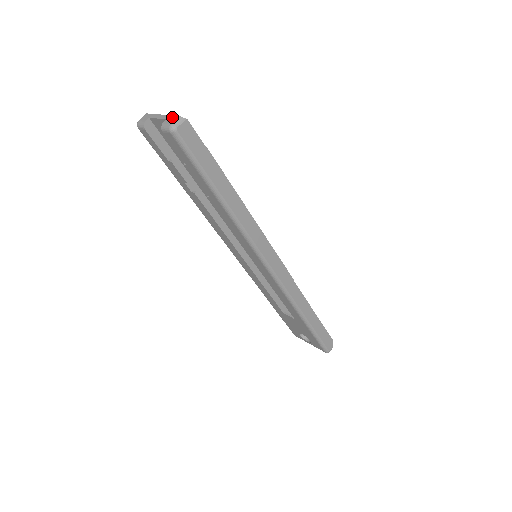
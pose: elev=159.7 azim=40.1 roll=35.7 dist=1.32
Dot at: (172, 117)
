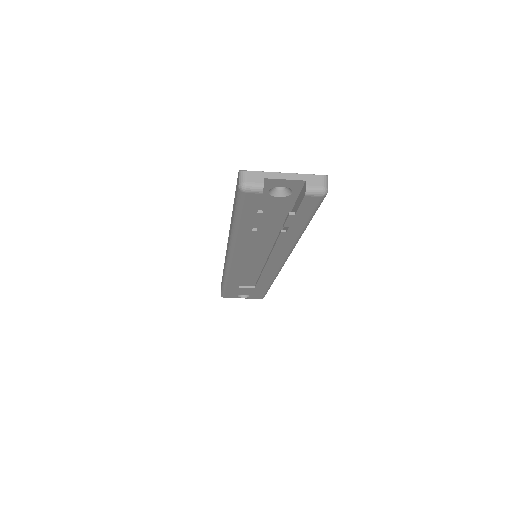
Dot at: (313, 177)
